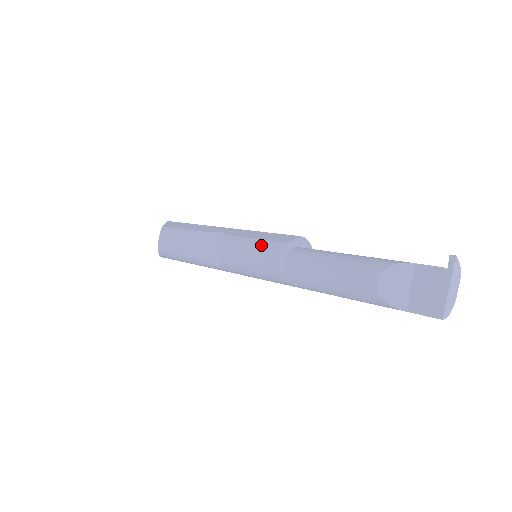
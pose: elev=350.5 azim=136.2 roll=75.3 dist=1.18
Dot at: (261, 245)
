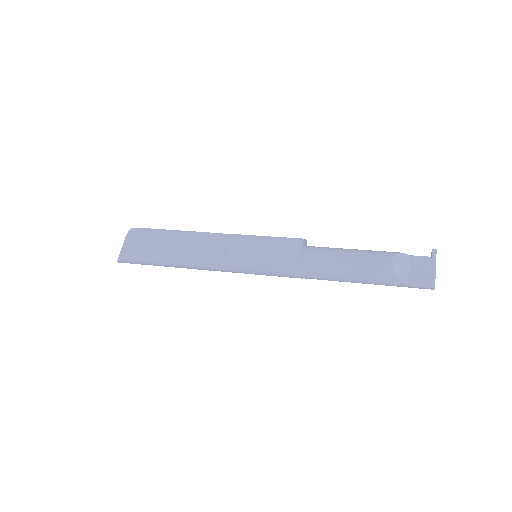
Dot at: (278, 240)
